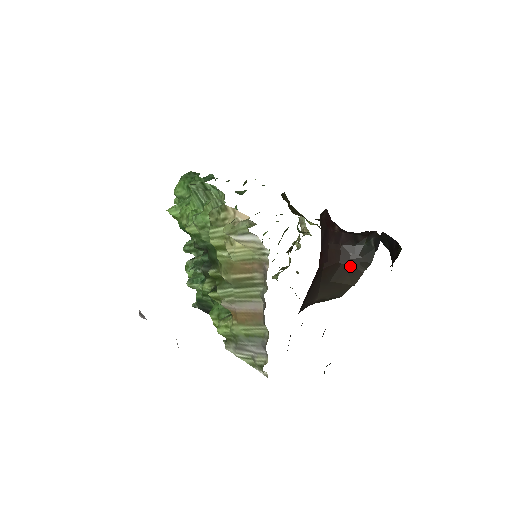
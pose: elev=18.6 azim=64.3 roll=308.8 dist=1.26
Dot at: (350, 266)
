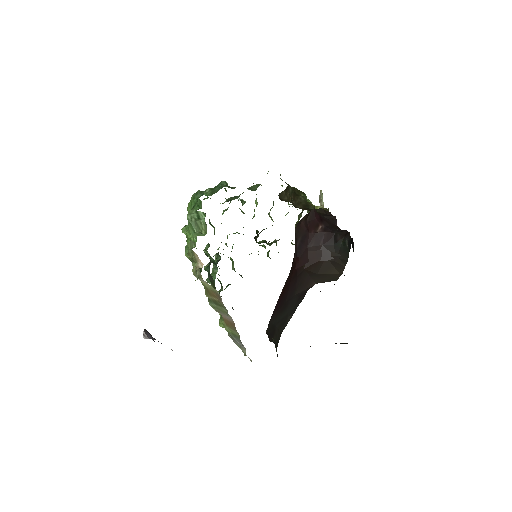
Dot at: (333, 261)
